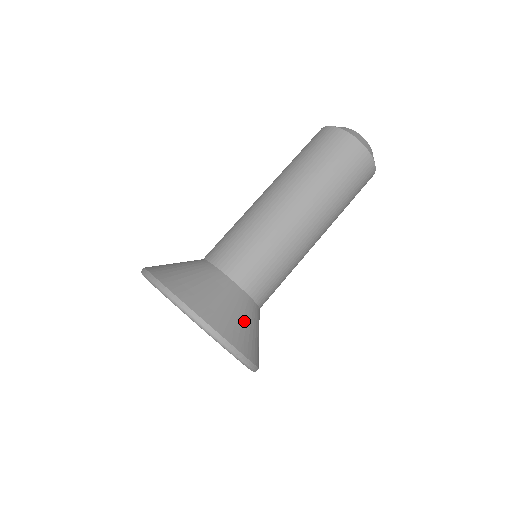
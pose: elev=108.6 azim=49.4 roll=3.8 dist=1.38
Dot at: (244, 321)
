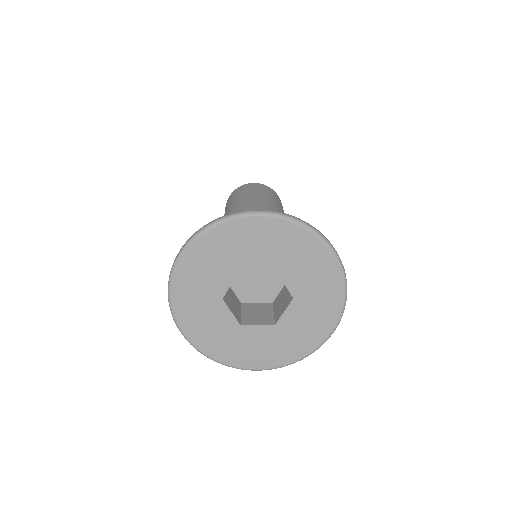
Dot at: occluded
